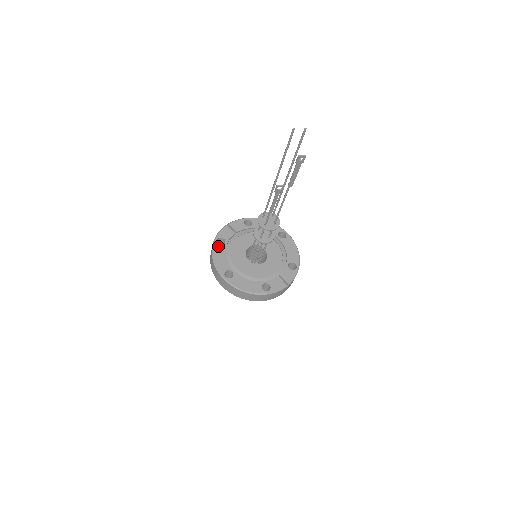
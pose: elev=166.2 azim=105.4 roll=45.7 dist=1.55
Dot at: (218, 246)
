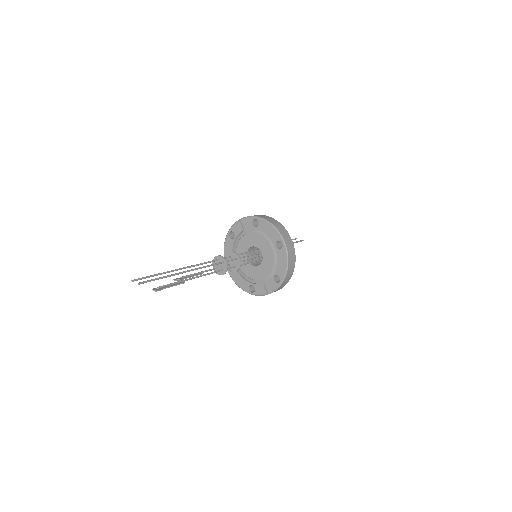
Dot at: (229, 239)
